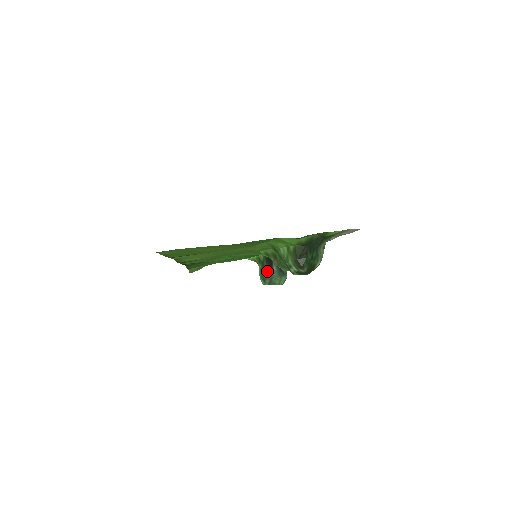
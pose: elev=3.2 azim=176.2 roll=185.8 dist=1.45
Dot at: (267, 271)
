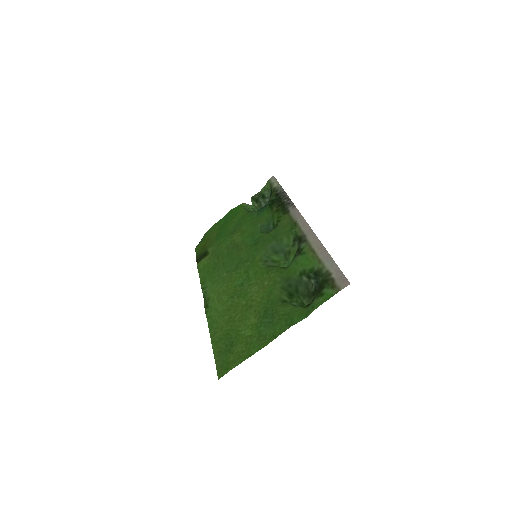
Dot at: occluded
